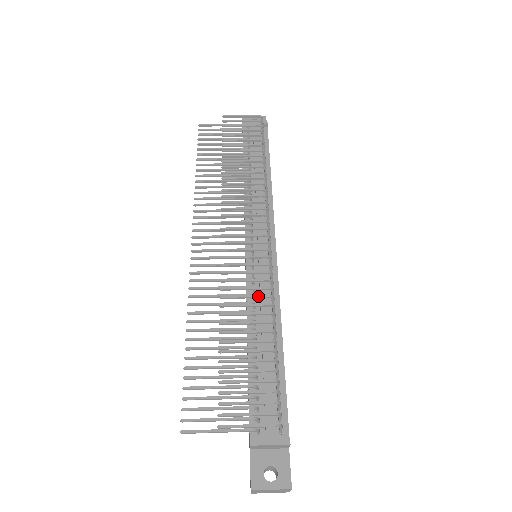
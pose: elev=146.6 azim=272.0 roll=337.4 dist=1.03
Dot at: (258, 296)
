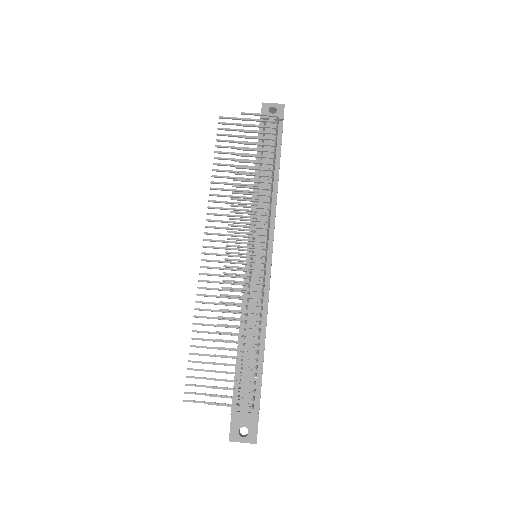
Dot at: (249, 305)
